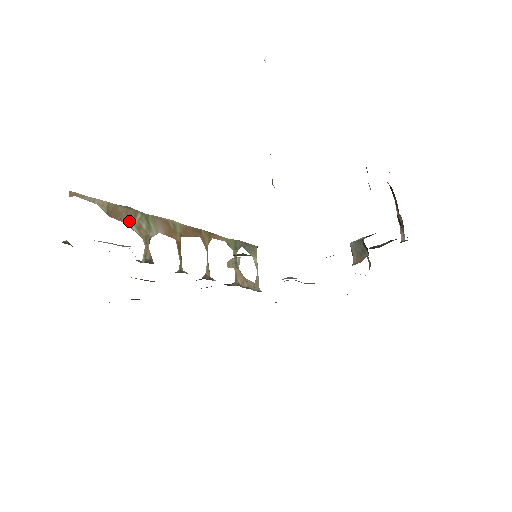
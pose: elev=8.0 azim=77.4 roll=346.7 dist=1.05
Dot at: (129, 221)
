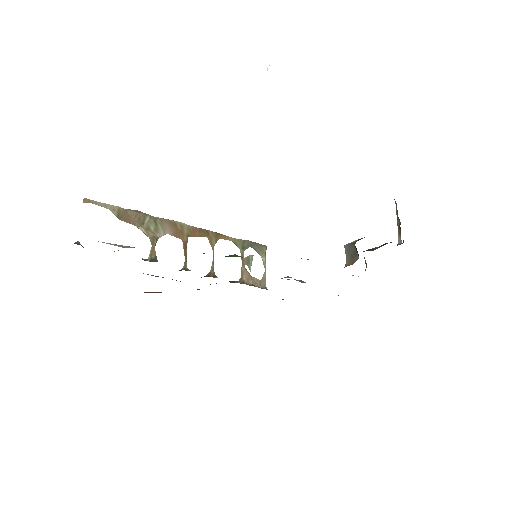
Dot at: (138, 223)
